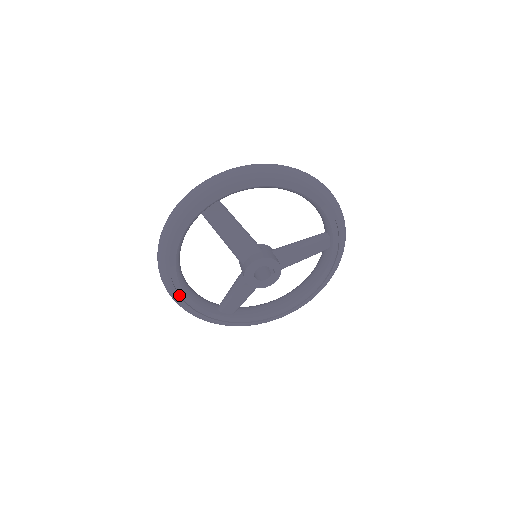
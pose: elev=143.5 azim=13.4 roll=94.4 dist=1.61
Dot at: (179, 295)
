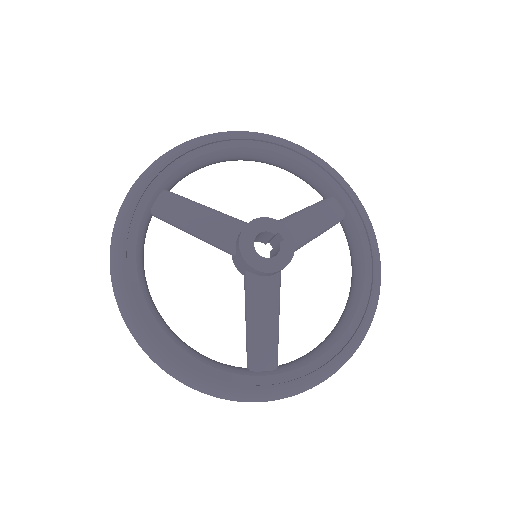
Dot at: (170, 352)
